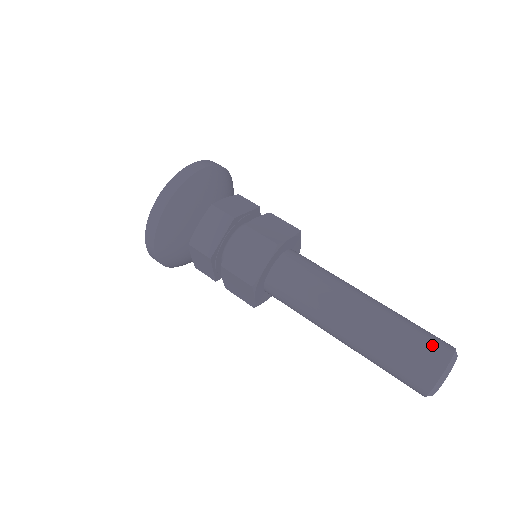
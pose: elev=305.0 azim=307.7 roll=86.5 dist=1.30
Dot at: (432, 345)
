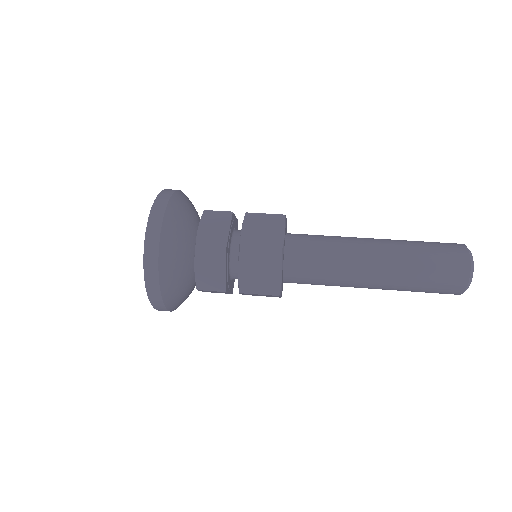
Dot at: (451, 259)
